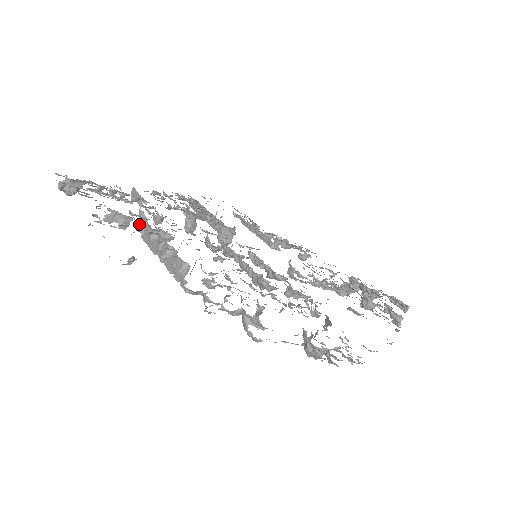
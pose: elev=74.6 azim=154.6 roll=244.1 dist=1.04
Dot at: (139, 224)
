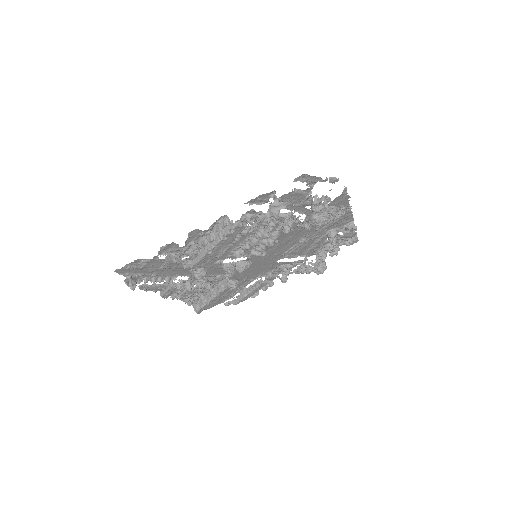
Dot at: occluded
